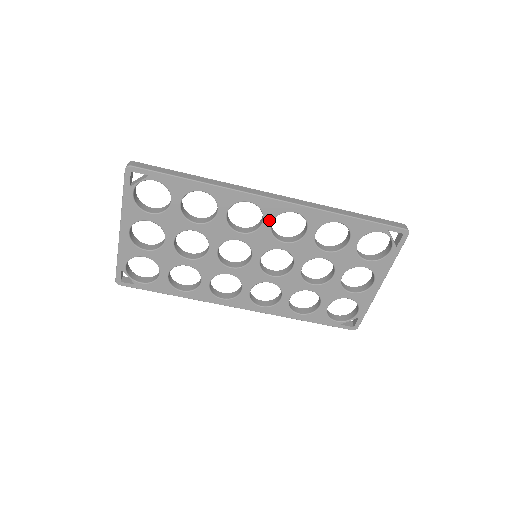
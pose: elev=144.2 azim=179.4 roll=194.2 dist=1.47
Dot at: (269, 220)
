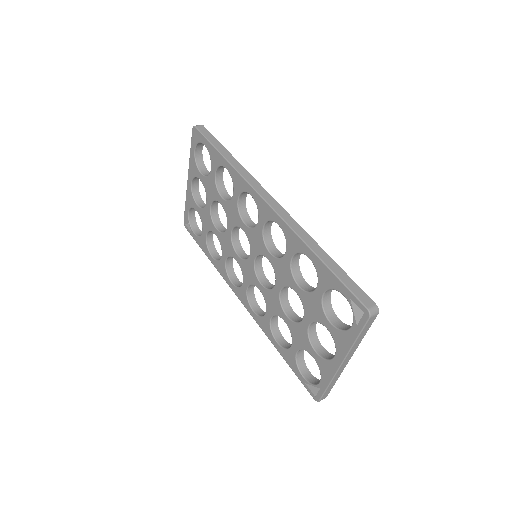
Dot at: (262, 222)
